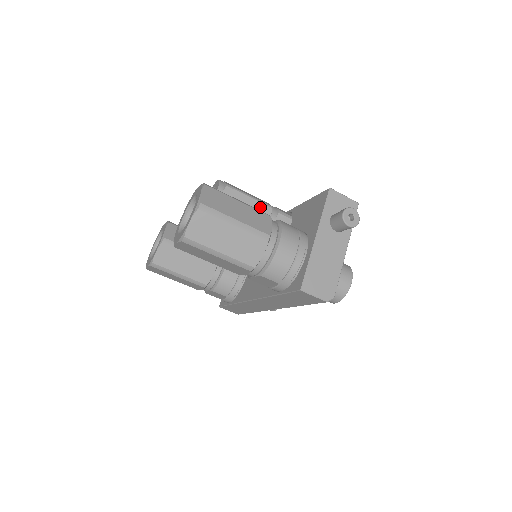
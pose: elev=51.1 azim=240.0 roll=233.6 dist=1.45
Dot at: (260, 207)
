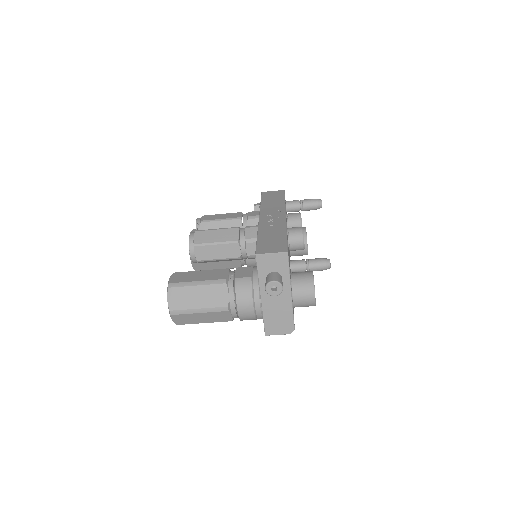
Dot at: (228, 247)
